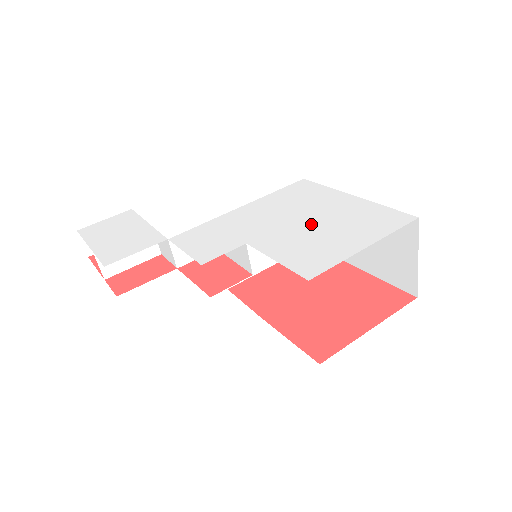
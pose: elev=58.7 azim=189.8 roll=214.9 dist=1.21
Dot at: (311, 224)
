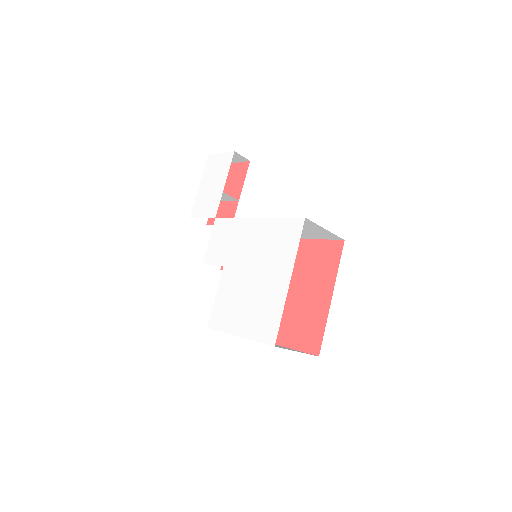
Dot at: (249, 284)
